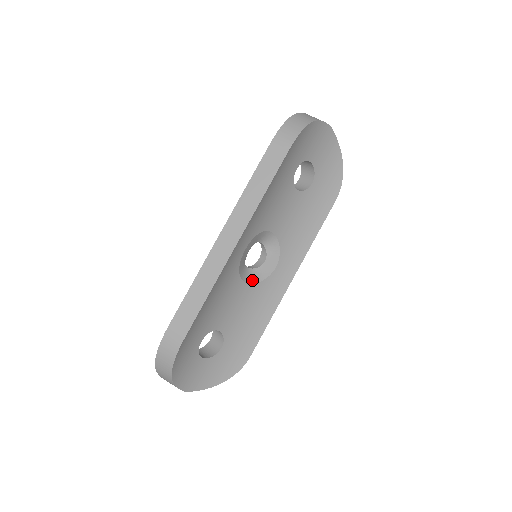
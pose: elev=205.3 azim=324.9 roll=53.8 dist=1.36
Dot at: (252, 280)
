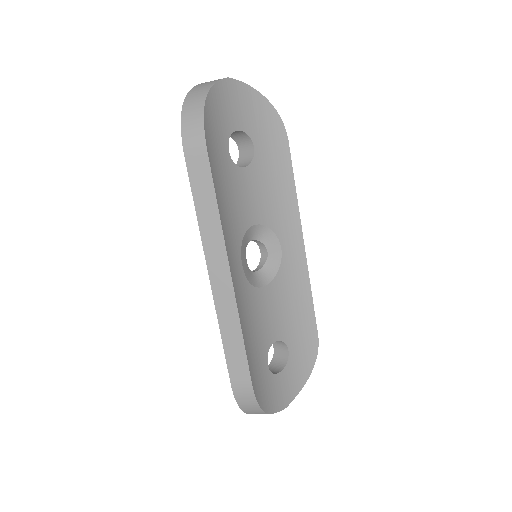
Dot at: (269, 278)
